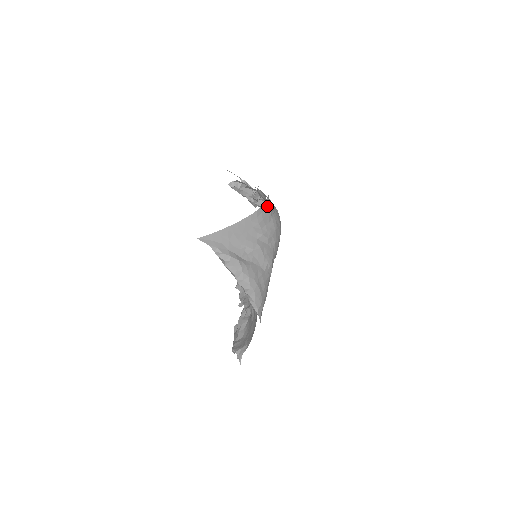
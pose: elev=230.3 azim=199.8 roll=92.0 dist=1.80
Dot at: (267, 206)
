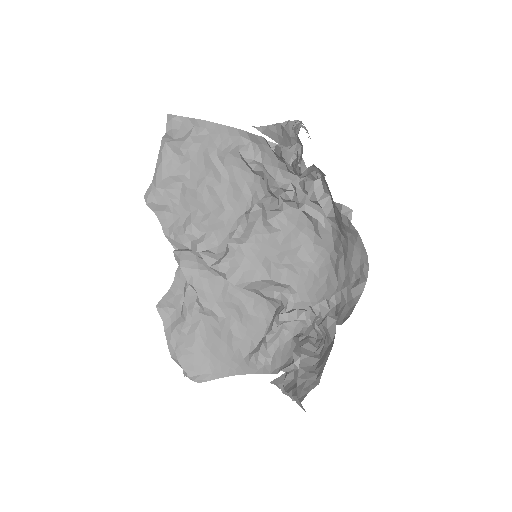
Dot at: occluded
